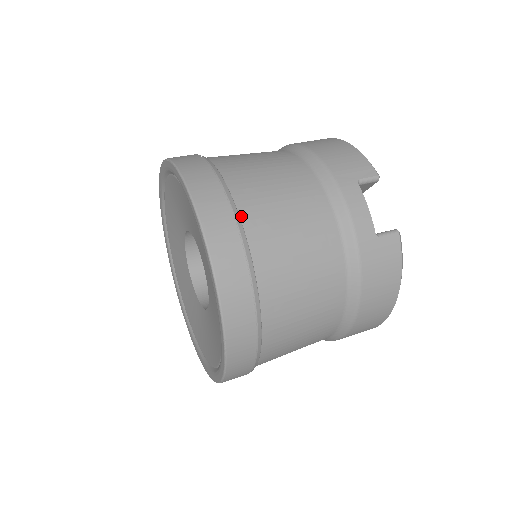
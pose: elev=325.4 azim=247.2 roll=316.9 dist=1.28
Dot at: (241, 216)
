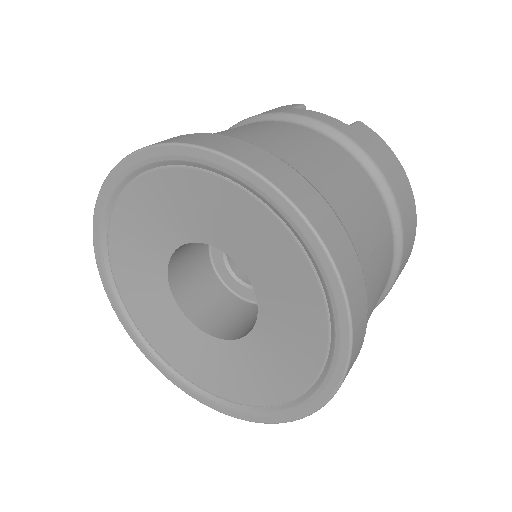
Dot at: occluded
